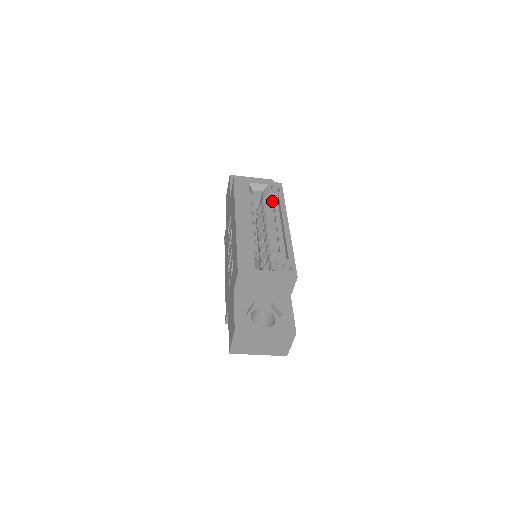
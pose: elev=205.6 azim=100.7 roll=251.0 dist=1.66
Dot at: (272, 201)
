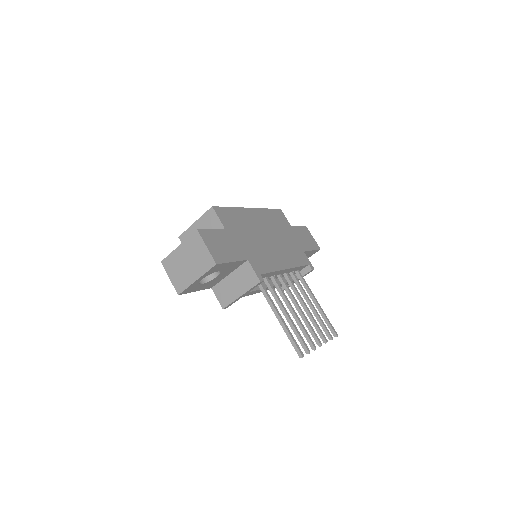
Dot at: occluded
